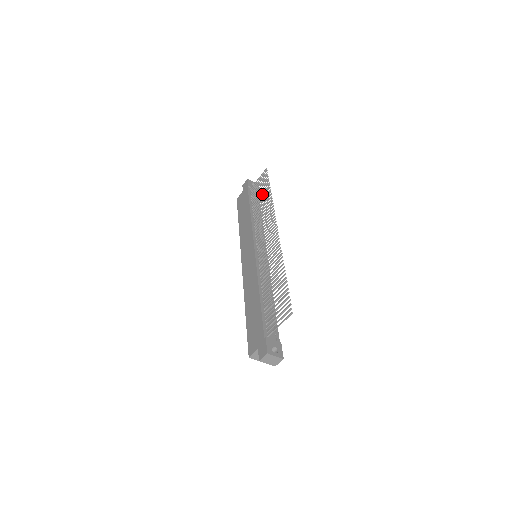
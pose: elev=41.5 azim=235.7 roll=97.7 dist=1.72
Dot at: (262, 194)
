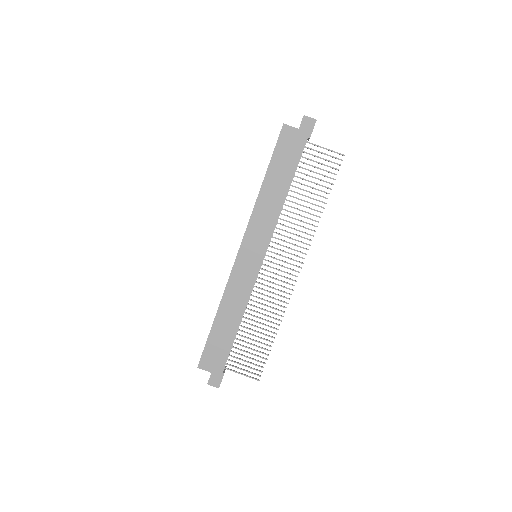
Dot at: occluded
